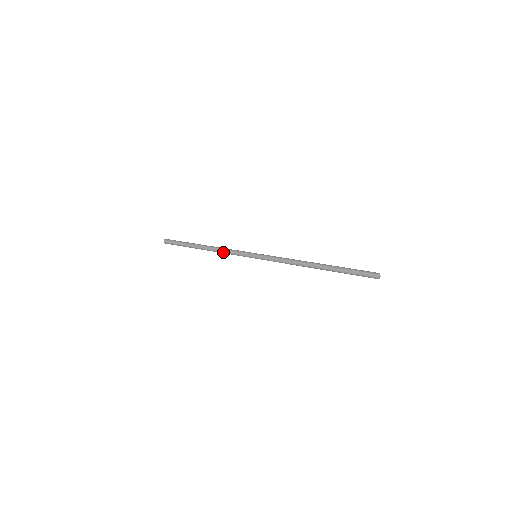
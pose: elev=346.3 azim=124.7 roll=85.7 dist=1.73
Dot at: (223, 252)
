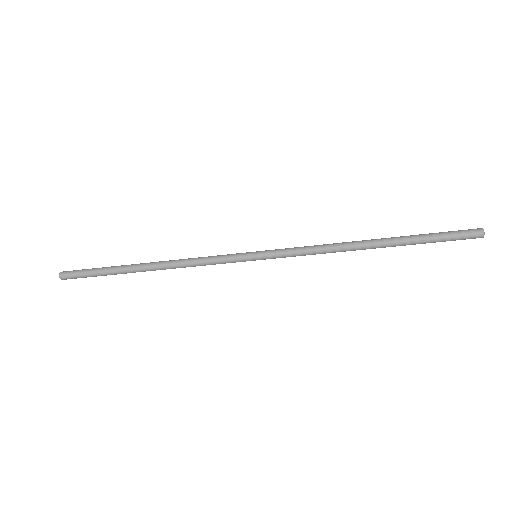
Dot at: (191, 259)
